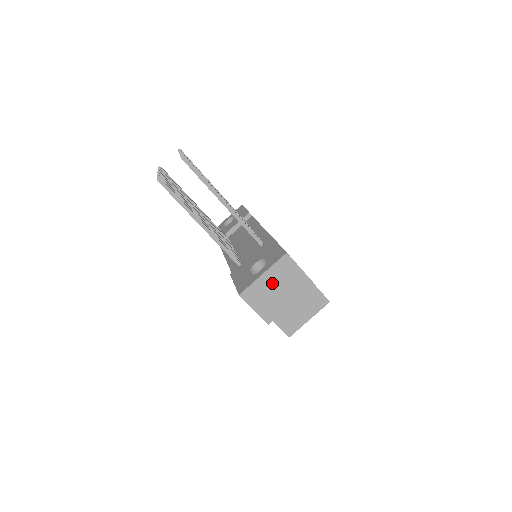
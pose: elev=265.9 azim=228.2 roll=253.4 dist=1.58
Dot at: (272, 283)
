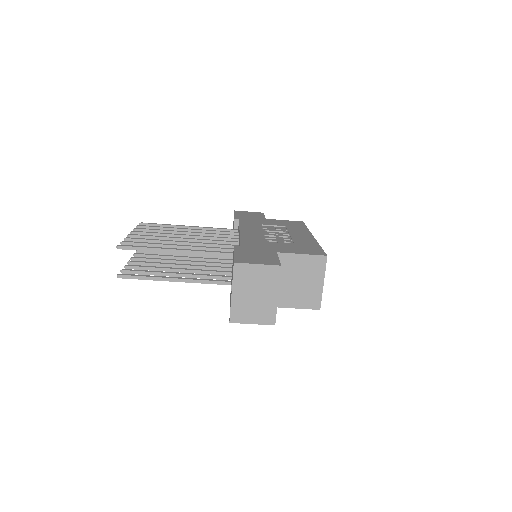
Dot at: (246, 294)
